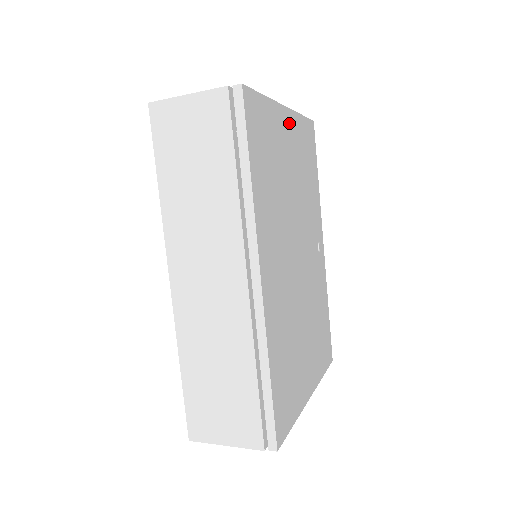
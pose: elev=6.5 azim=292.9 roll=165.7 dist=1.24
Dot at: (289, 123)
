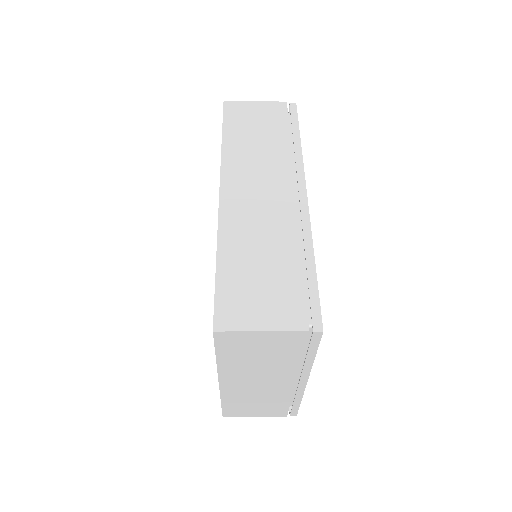
Dot at: occluded
